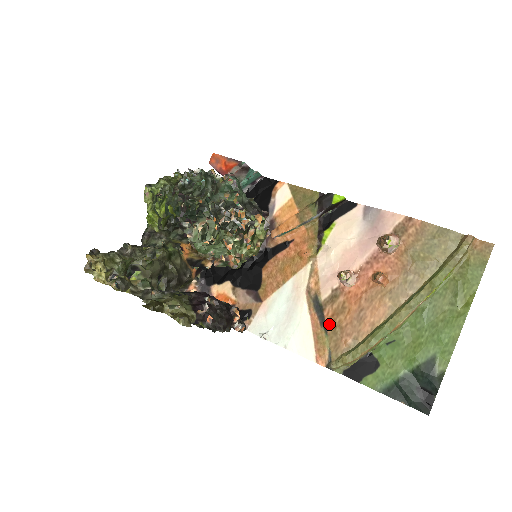
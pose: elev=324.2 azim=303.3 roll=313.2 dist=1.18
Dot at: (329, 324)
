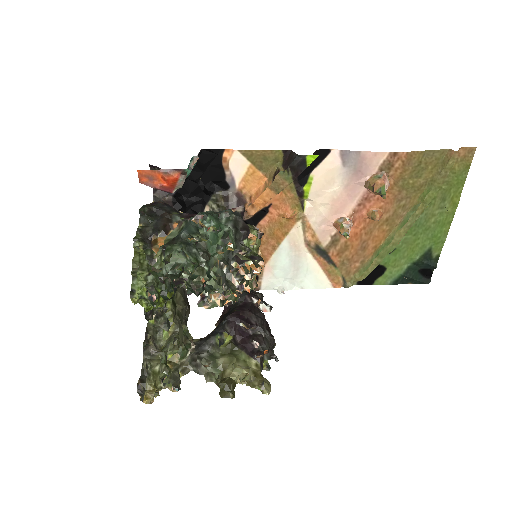
Dot at: (336, 260)
